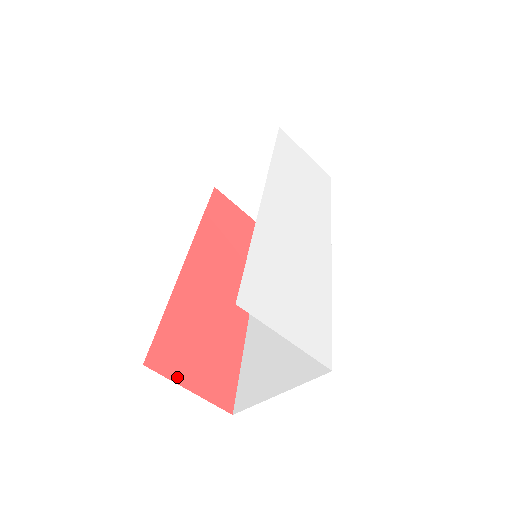
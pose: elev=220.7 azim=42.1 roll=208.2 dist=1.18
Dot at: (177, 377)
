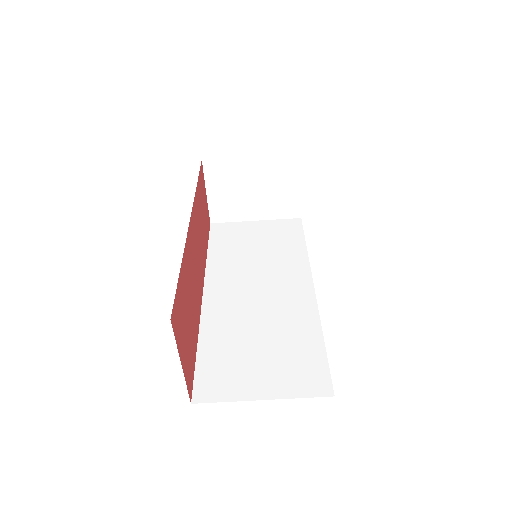
Dot at: (179, 345)
